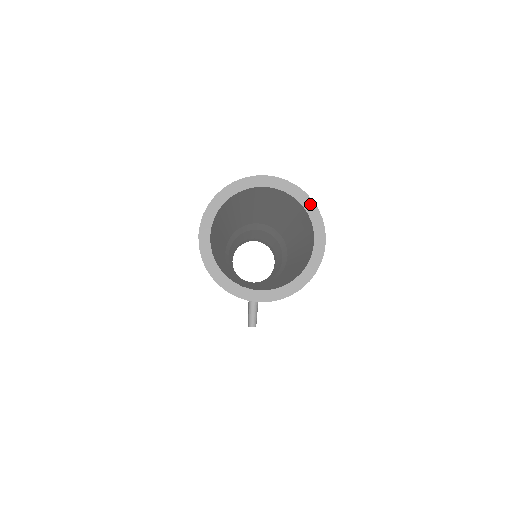
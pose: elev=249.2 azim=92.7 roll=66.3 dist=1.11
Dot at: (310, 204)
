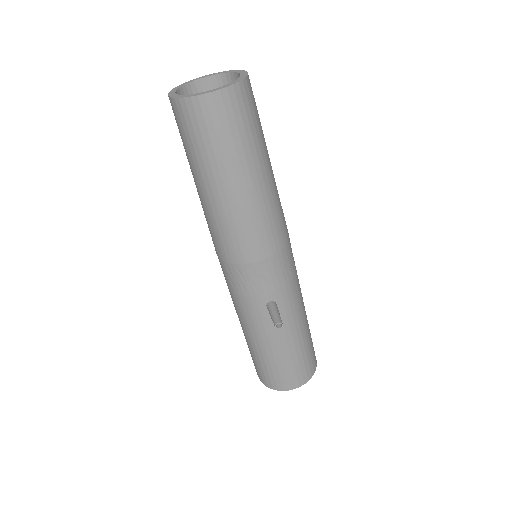
Dot at: (233, 71)
